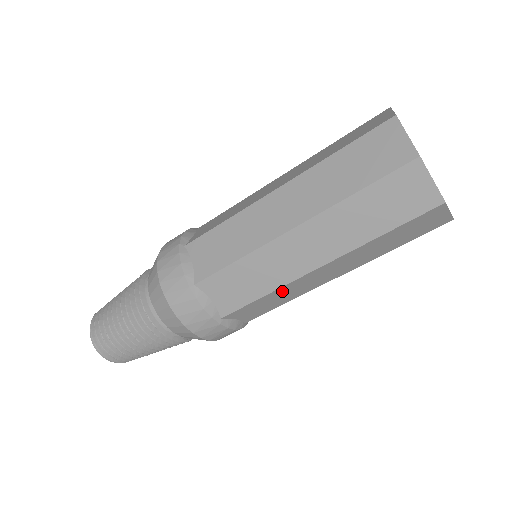
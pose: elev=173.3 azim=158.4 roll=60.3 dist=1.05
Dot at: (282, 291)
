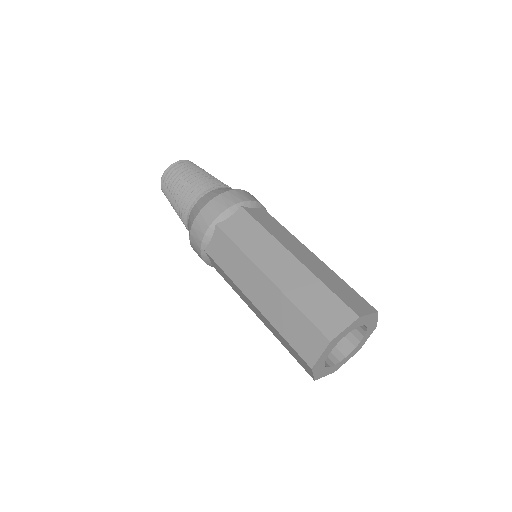
Dot at: occluded
